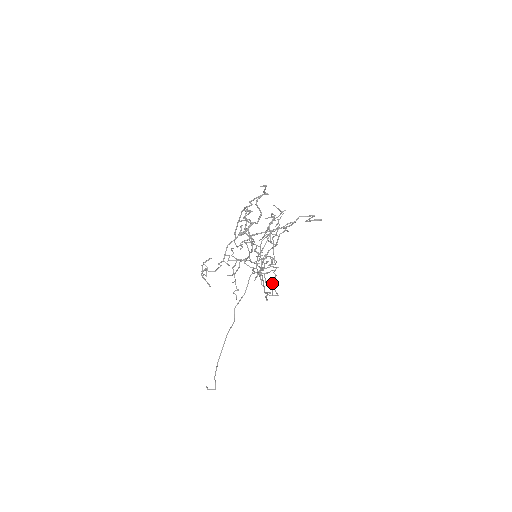
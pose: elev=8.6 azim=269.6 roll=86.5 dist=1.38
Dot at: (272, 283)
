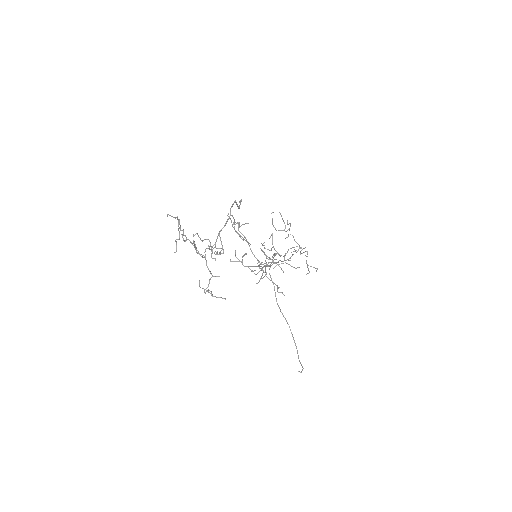
Dot at: (307, 264)
